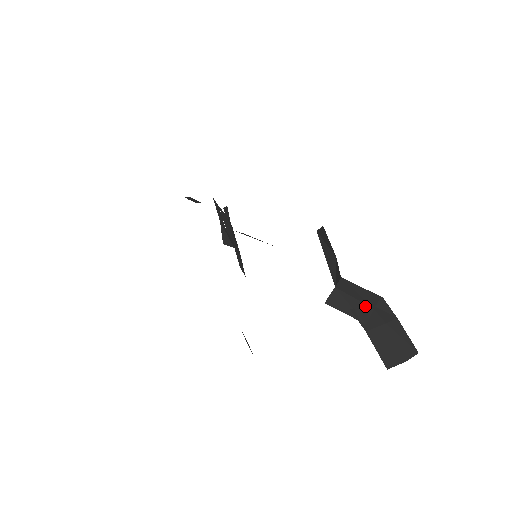
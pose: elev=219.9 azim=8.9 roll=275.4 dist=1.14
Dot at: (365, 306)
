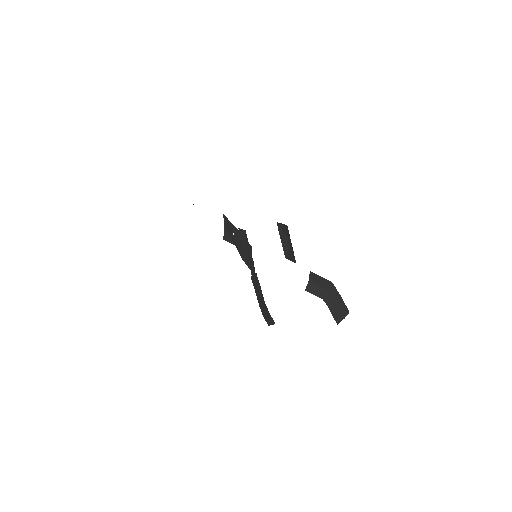
Dot at: (325, 290)
